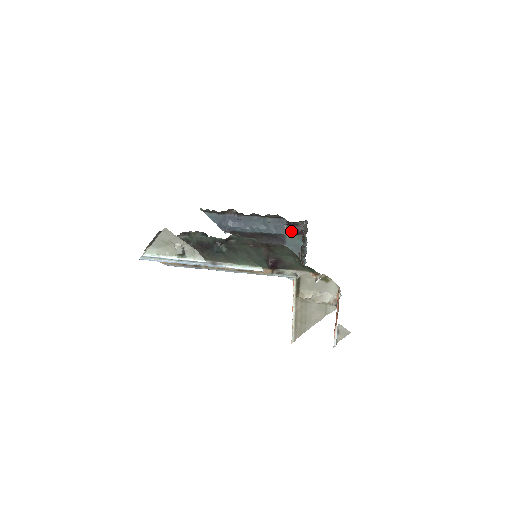
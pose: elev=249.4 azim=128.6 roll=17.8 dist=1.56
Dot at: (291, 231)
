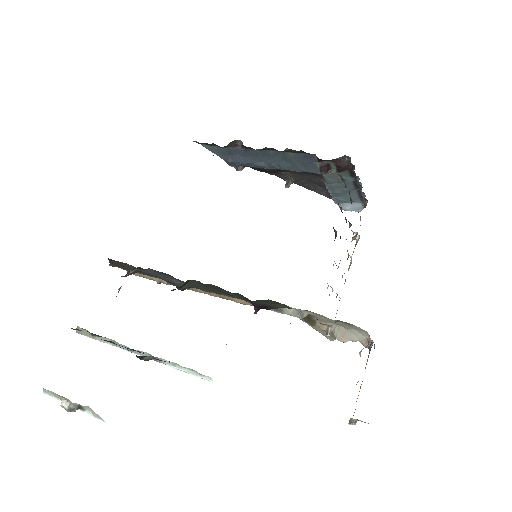
Dot at: (329, 167)
